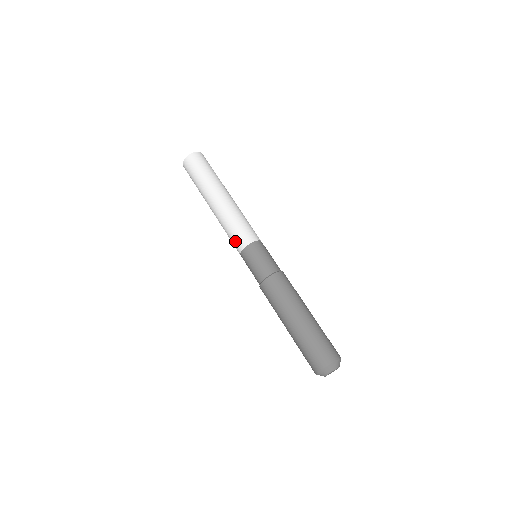
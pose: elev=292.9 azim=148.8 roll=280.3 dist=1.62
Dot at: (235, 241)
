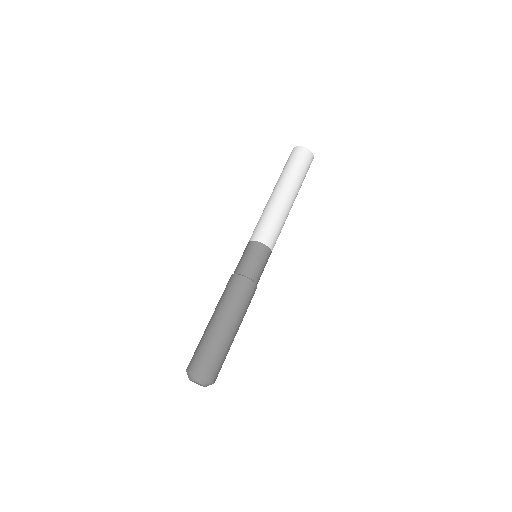
Dot at: (257, 230)
